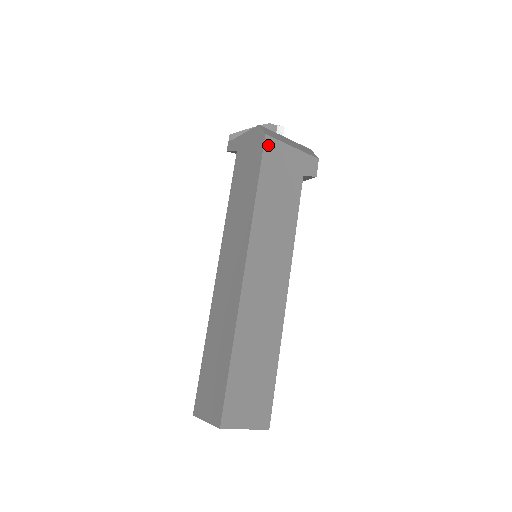
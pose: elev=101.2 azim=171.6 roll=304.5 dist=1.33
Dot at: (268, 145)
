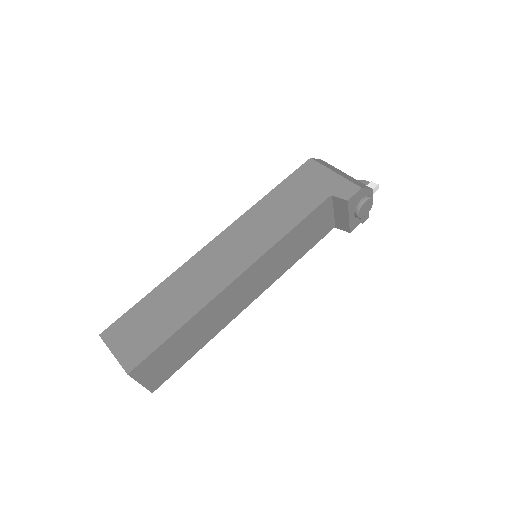
Dot at: (307, 165)
